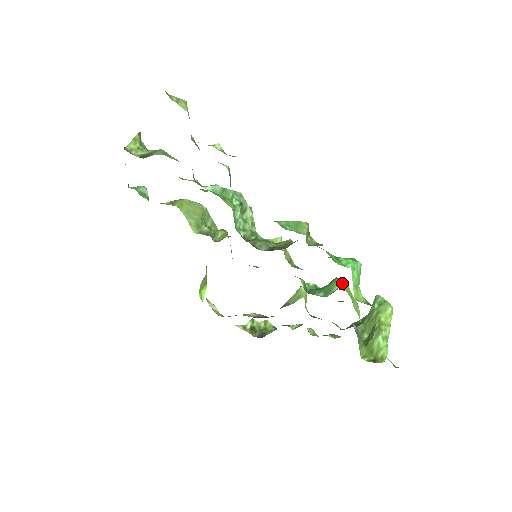
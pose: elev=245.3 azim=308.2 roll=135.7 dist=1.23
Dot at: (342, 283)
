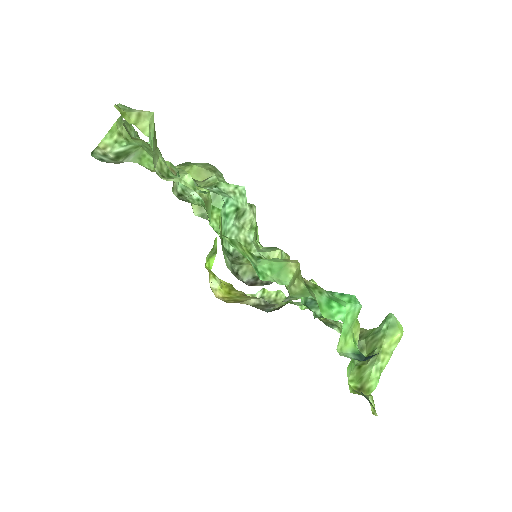
Dot at: occluded
